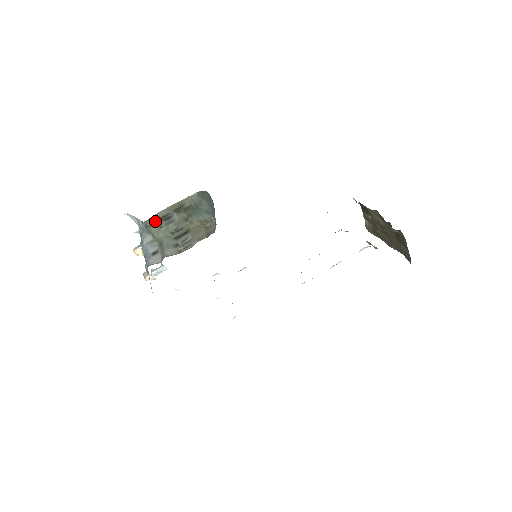
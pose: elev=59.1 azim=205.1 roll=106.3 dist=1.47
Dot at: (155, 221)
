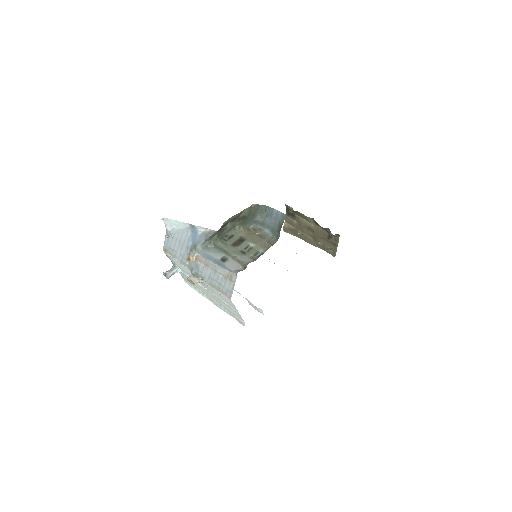
Dot at: occluded
